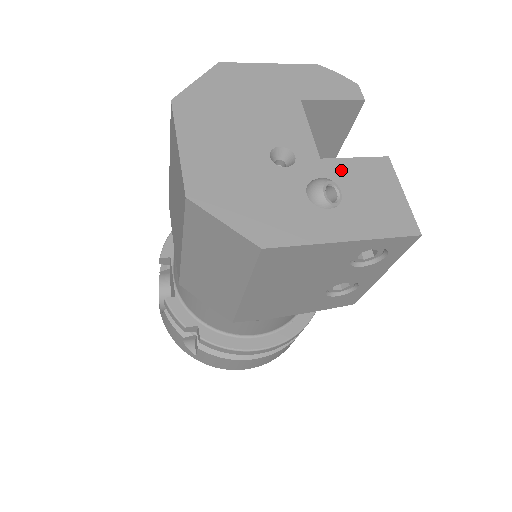
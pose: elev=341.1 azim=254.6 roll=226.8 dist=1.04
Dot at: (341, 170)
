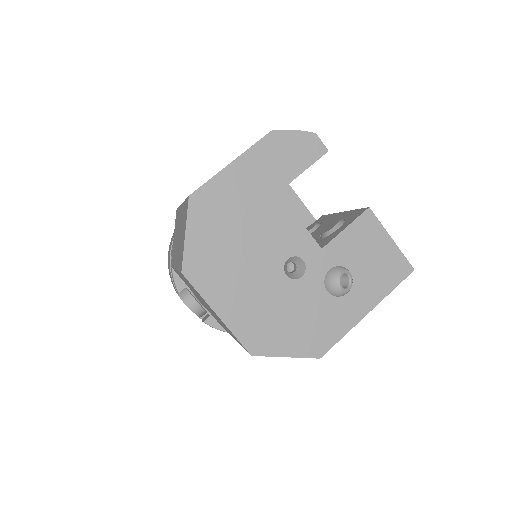
Dot at: (341, 249)
